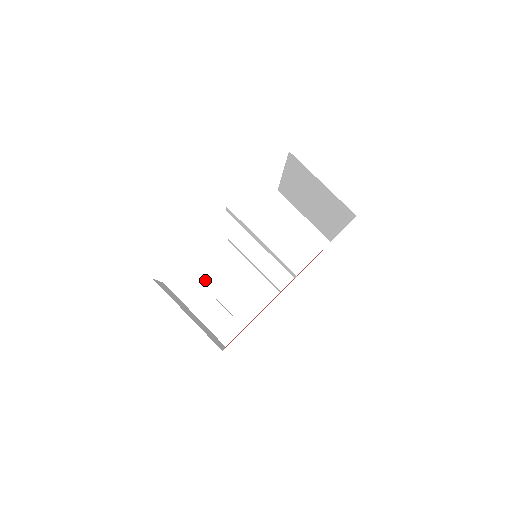
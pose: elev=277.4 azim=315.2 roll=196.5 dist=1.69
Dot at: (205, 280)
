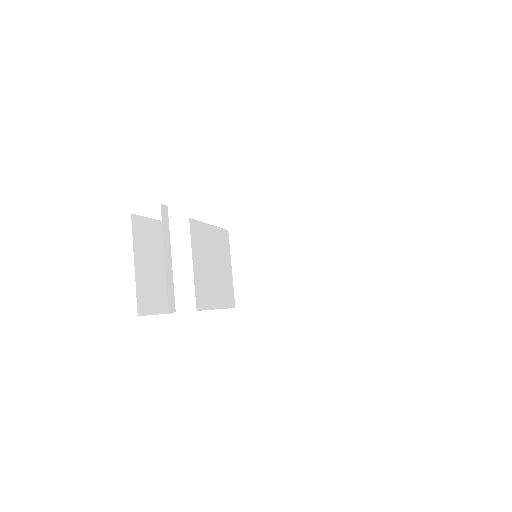
Dot at: (234, 242)
